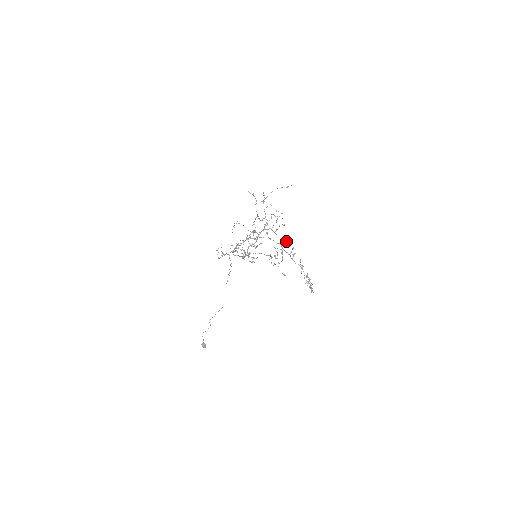
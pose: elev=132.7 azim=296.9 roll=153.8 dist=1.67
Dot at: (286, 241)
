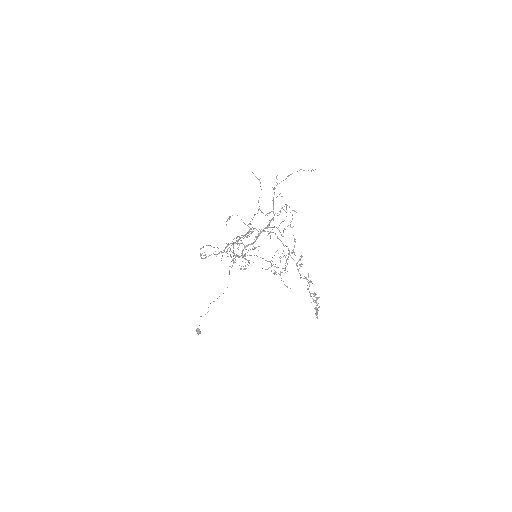
Dot at: (294, 246)
